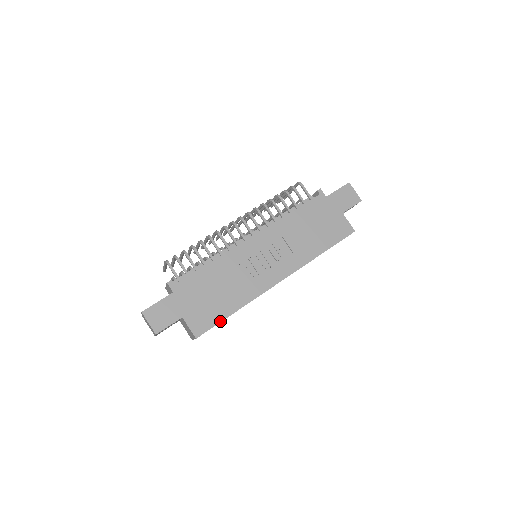
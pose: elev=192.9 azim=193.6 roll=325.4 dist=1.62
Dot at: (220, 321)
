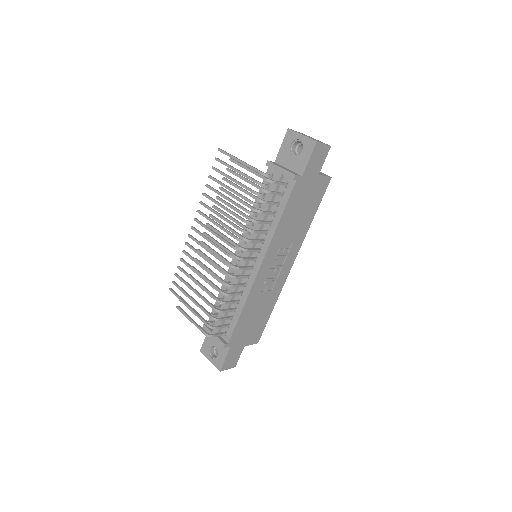
Dot at: (266, 323)
